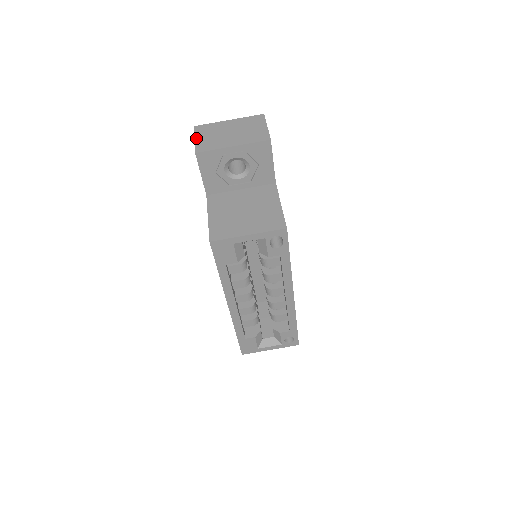
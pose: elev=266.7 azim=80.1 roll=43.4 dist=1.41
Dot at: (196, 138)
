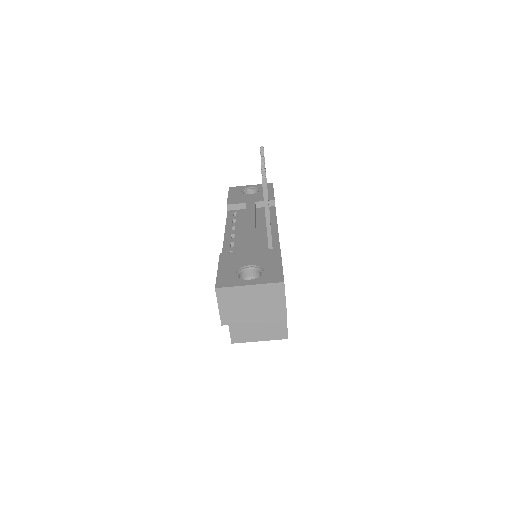
Dot at: (220, 307)
